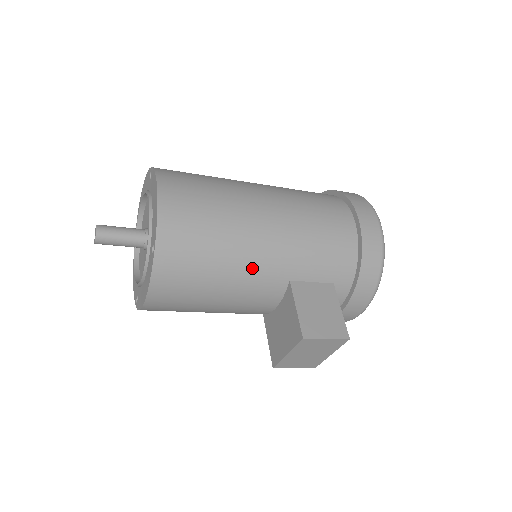
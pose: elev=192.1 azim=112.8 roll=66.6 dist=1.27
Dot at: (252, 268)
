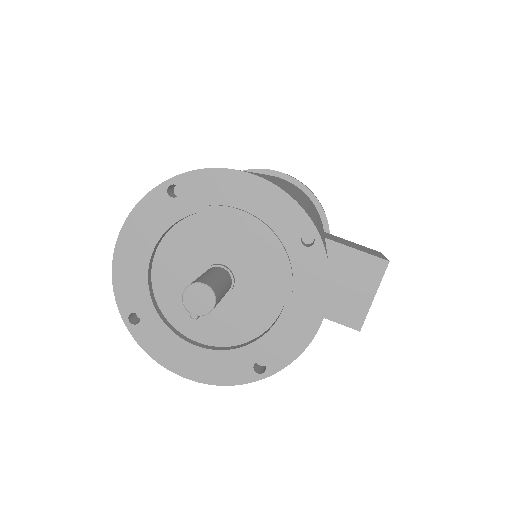
Dot at: occluded
